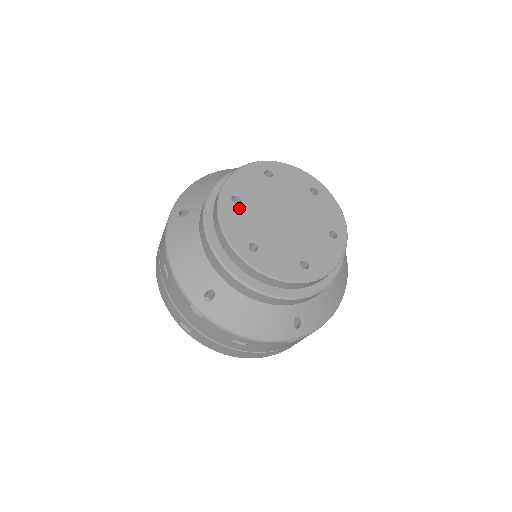
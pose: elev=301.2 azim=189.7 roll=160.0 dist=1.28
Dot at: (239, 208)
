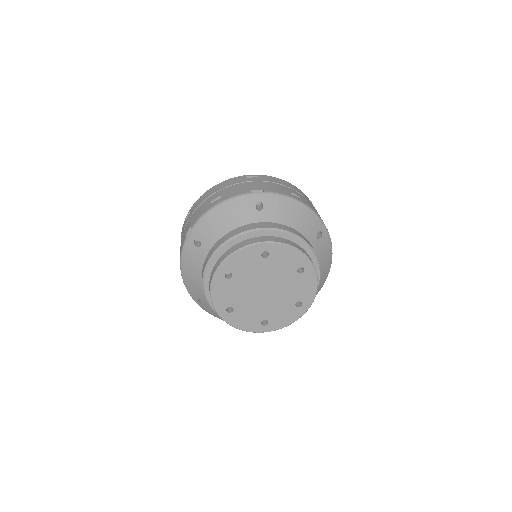
Dot at: (229, 282)
